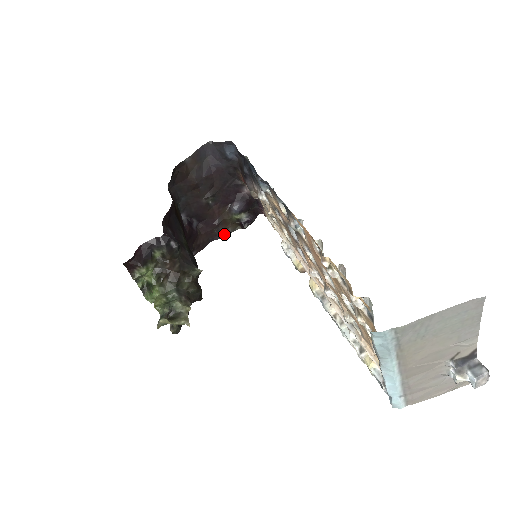
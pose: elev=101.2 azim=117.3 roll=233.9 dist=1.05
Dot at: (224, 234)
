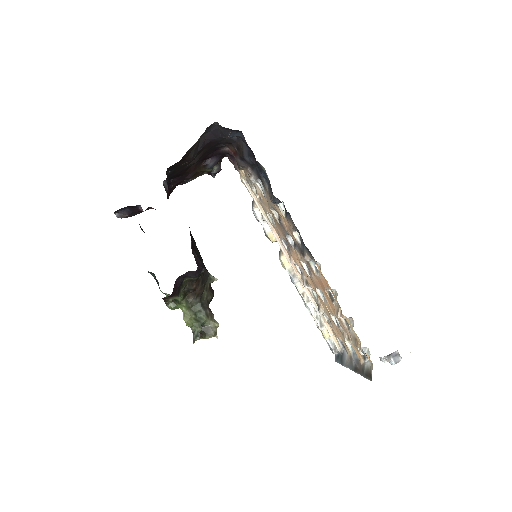
Dot at: (190, 180)
